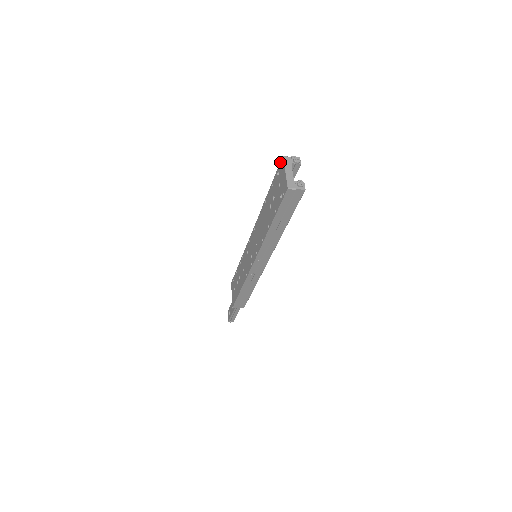
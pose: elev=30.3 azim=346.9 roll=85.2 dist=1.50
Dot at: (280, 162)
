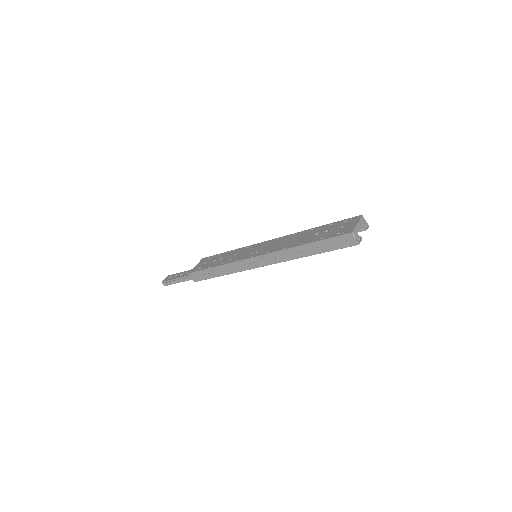
Dot at: (355, 216)
